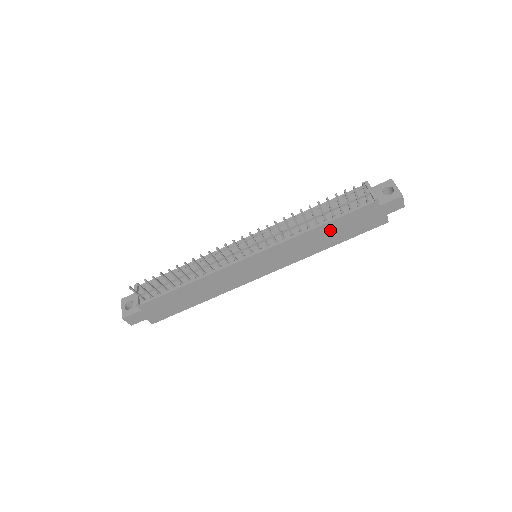
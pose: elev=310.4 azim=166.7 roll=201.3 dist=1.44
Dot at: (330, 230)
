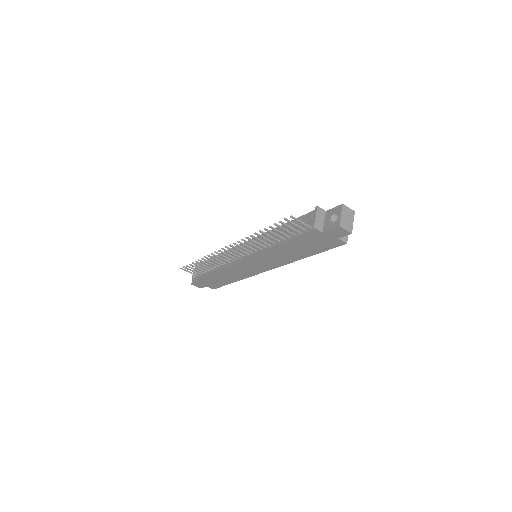
Dot at: (292, 247)
